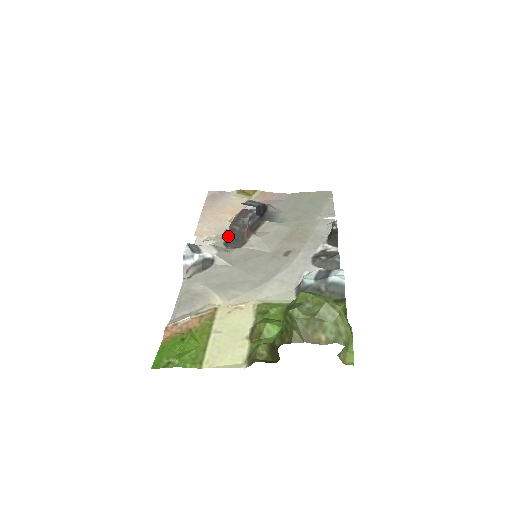
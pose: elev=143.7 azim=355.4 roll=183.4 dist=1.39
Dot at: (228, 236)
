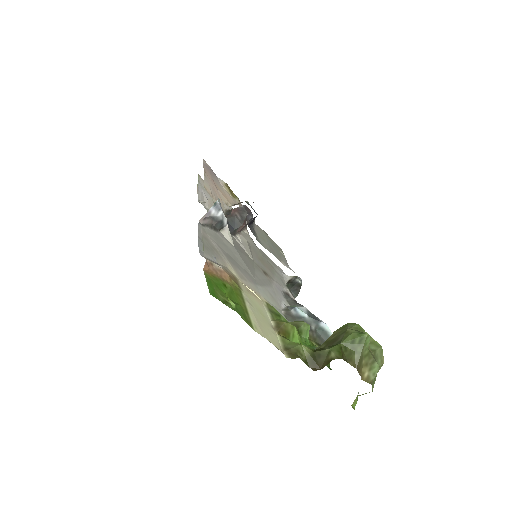
Dot at: occluded
